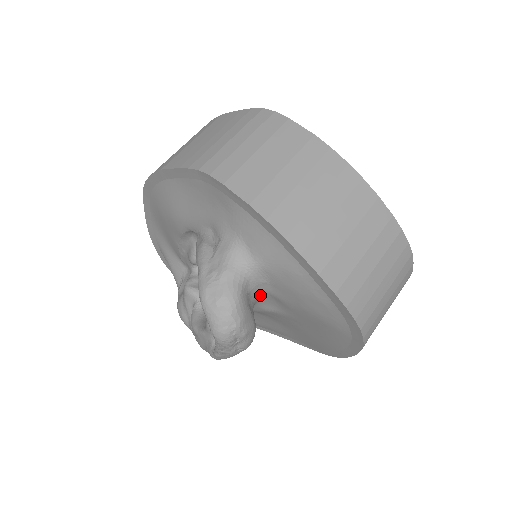
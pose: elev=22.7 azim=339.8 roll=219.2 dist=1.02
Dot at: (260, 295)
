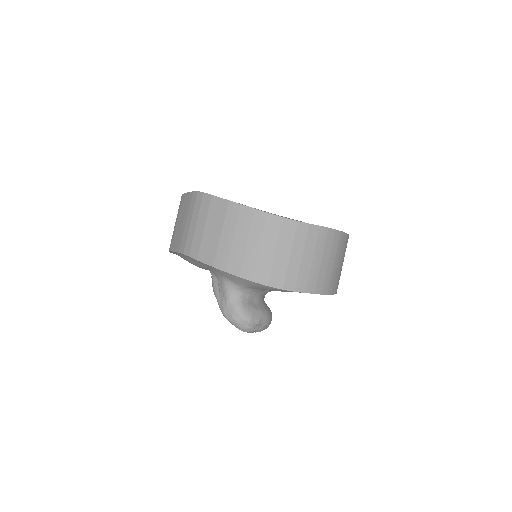
Dot at: (259, 293)
